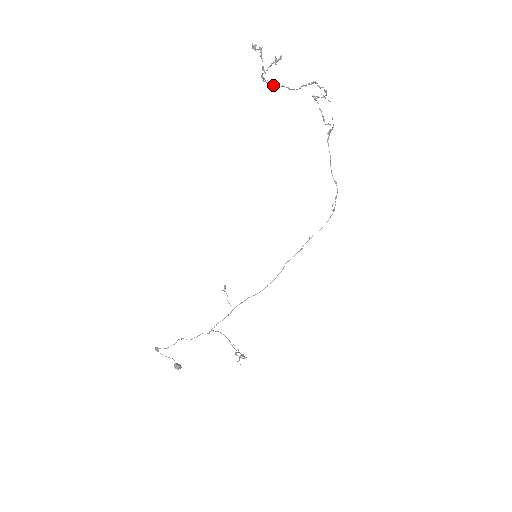
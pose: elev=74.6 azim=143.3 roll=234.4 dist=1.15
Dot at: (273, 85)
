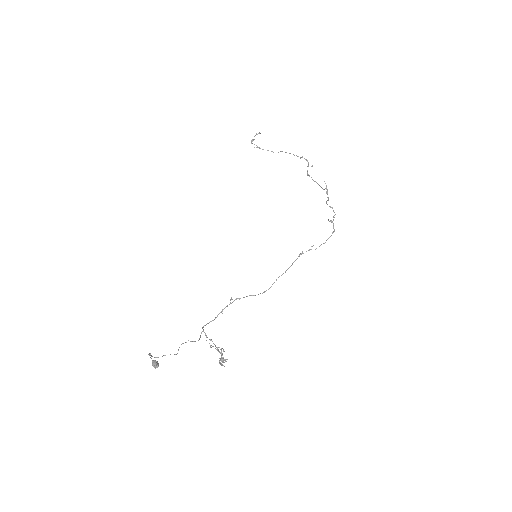
Dot at: occluded
